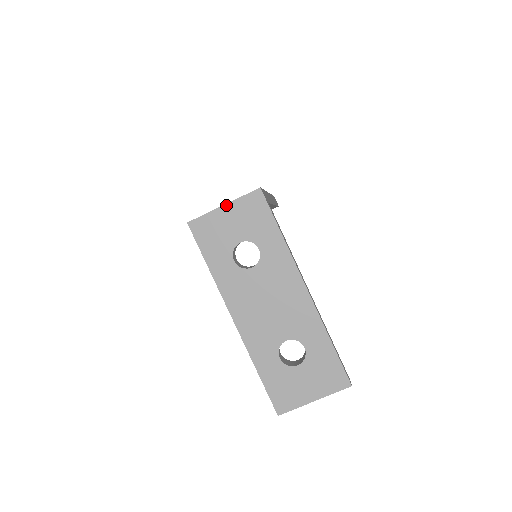
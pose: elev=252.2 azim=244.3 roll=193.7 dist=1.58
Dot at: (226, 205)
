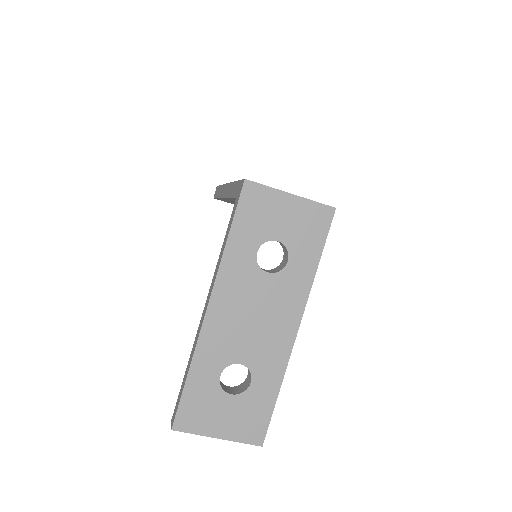
Dot at: (294, 196)
